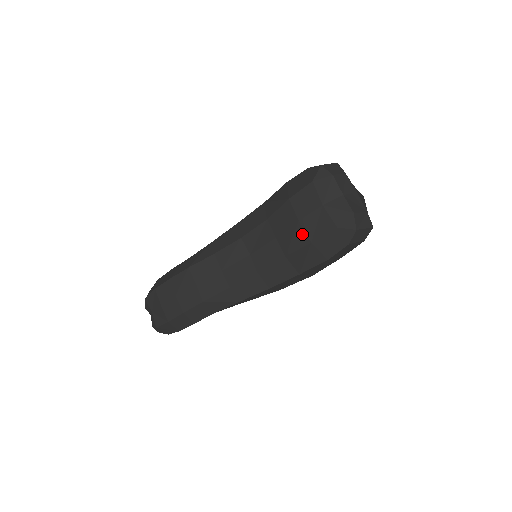
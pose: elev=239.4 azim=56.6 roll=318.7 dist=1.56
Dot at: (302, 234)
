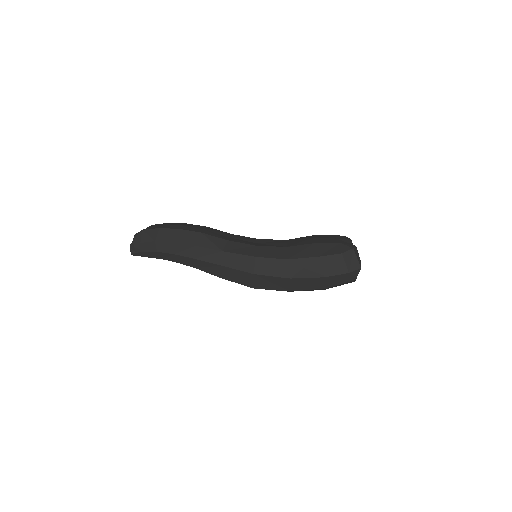
Dot at: (311, 241)
